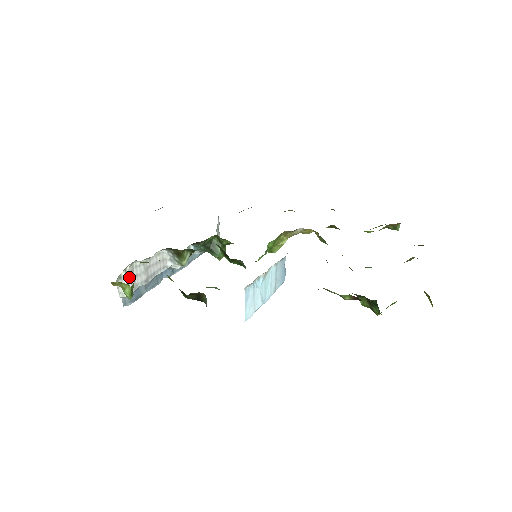
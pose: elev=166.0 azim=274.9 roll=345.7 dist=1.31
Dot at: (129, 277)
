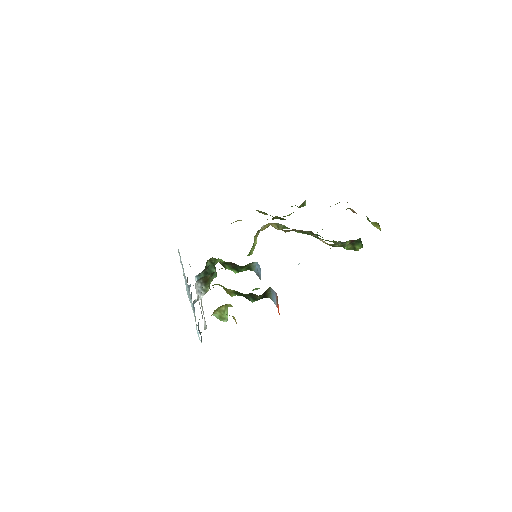
Dot at: occluded
